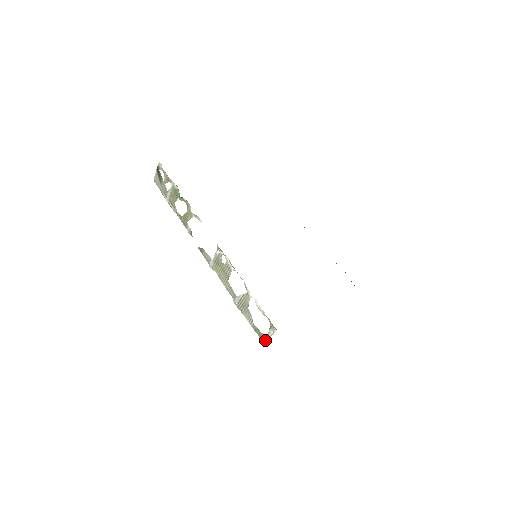
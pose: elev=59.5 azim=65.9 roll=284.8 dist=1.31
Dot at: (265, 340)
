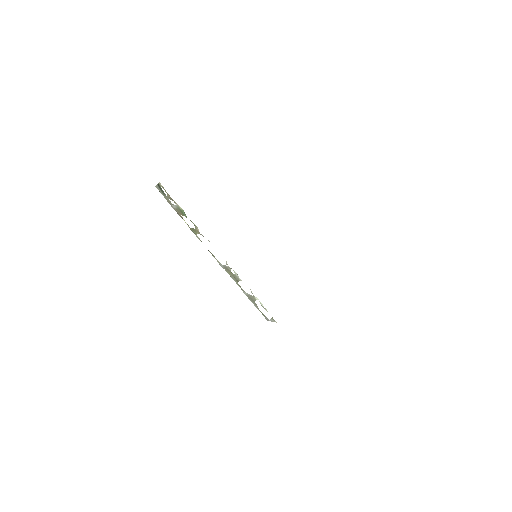
Dot at: (268, 320)
